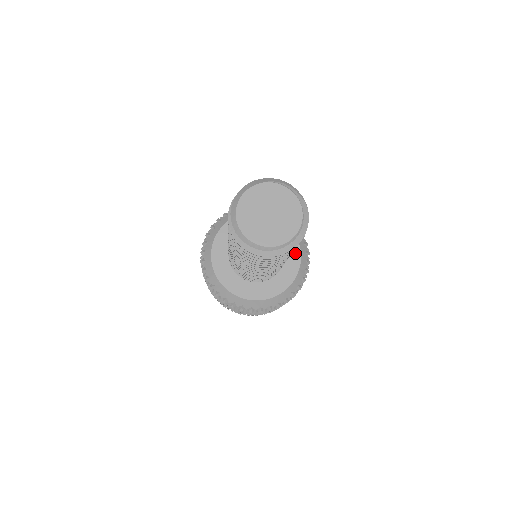
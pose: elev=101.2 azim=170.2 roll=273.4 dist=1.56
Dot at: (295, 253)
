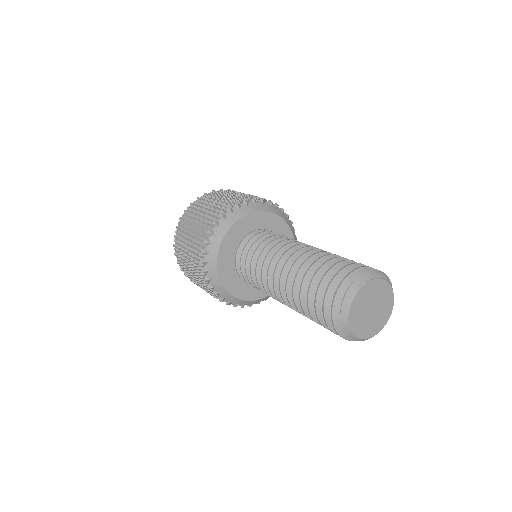
Dot at: occluded
